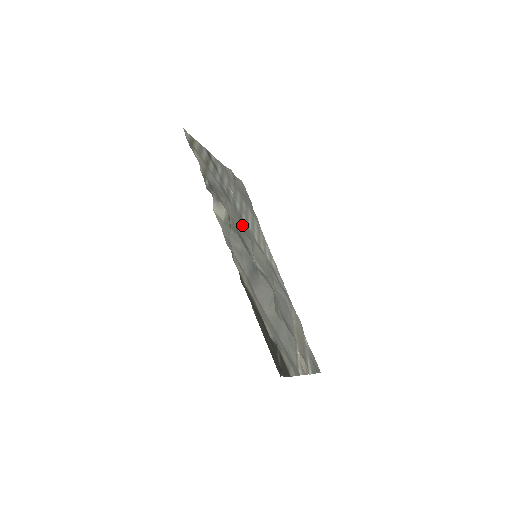
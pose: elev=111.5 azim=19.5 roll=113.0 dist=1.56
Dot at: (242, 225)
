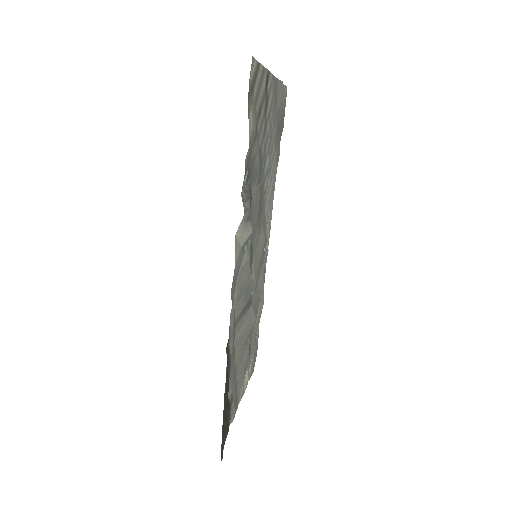
Dot at: (259, 210)
